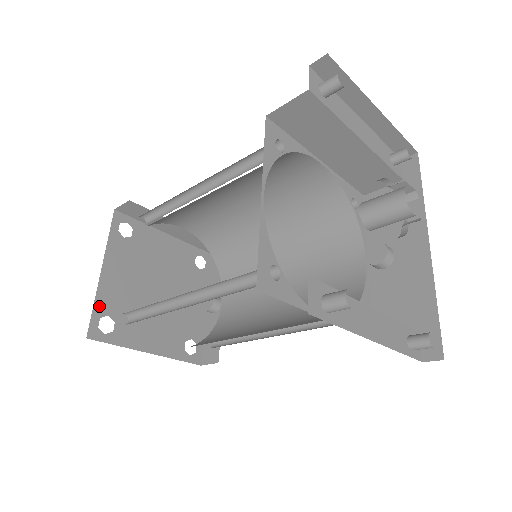
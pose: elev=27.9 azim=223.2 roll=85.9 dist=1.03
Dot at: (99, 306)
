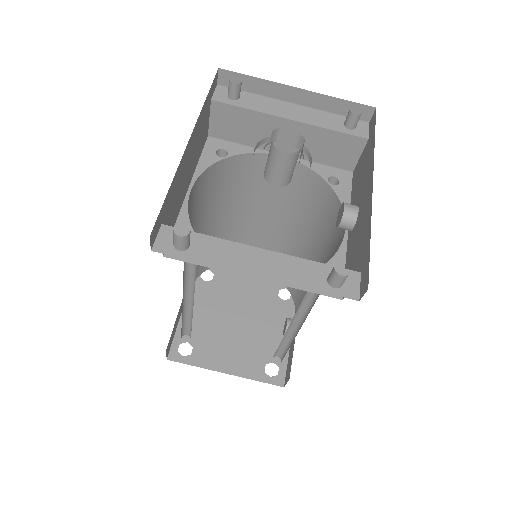
Dot at: (180, 335)
